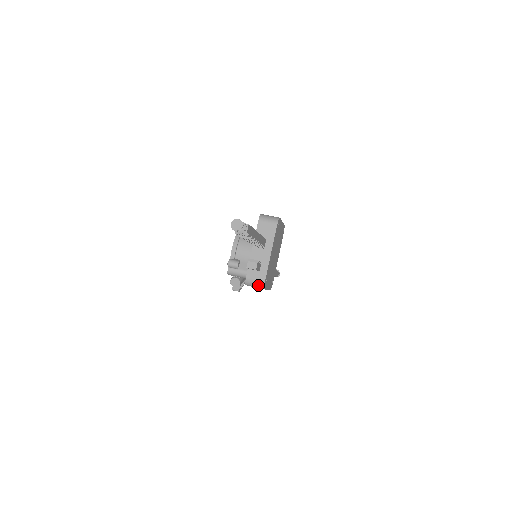
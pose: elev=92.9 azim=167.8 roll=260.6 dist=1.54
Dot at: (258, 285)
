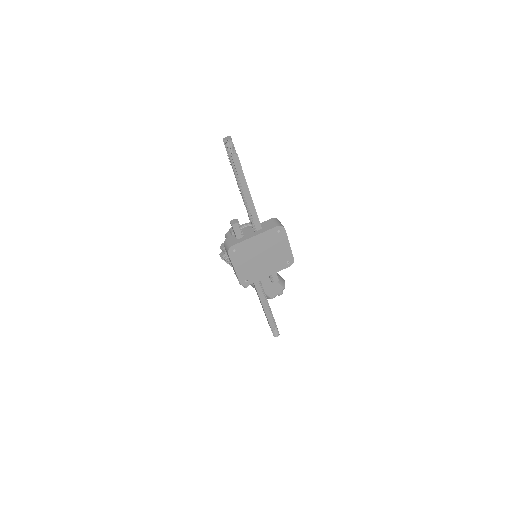
Dot at: (227, 246)
